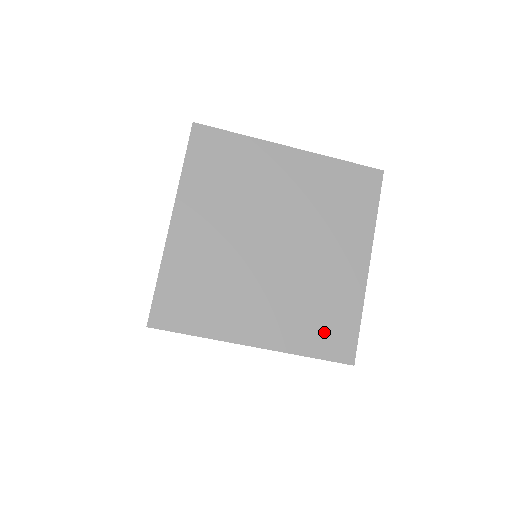
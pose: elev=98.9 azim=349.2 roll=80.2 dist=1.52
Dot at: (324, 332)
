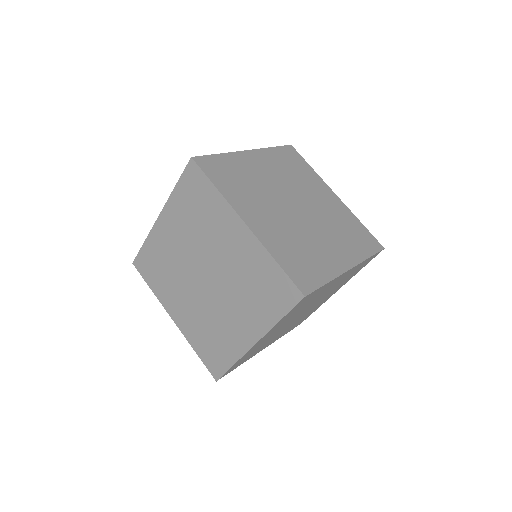
Dot at: occluded
